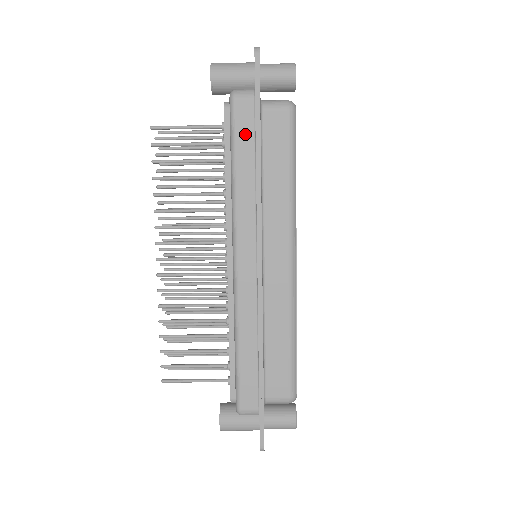
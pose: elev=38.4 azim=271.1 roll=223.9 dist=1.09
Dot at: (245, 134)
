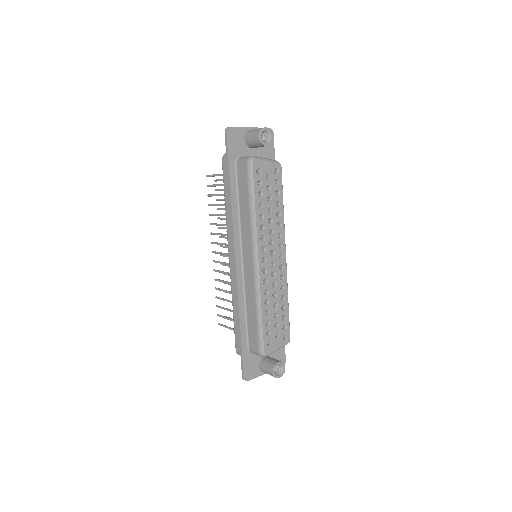
Dot at: (227, 181)
